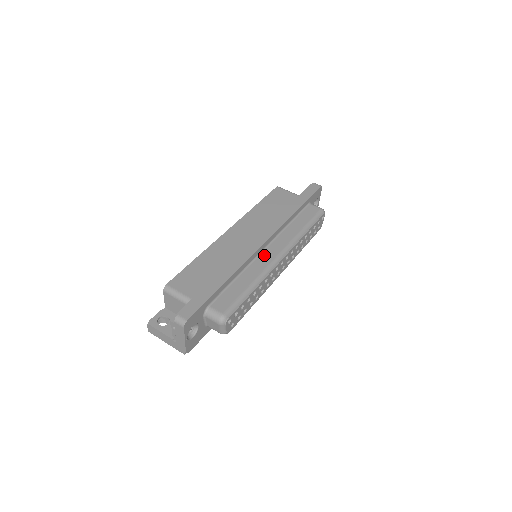
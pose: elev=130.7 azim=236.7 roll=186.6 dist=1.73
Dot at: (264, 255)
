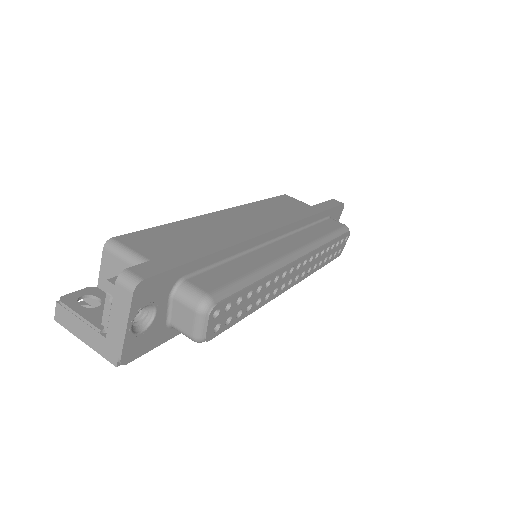
Dot at: (274, 246)
